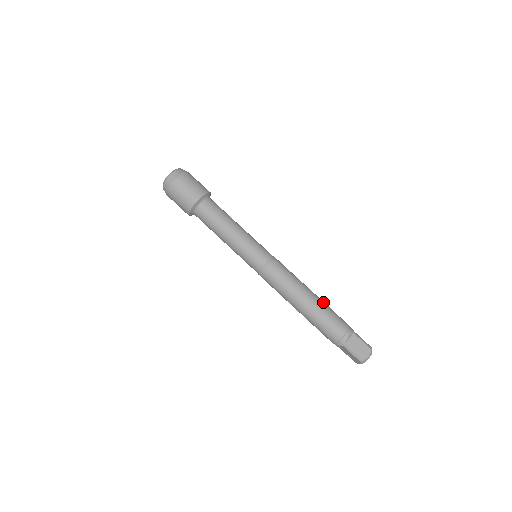
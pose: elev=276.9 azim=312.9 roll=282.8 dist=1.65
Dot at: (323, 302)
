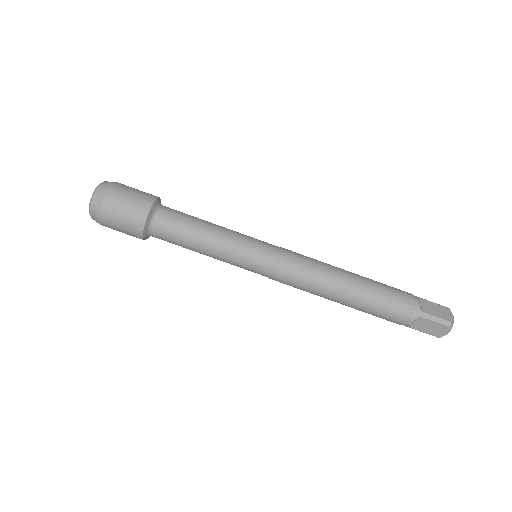
Dot at: occluded
